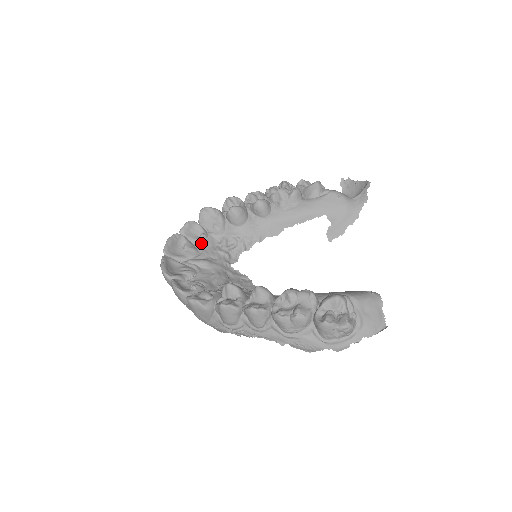
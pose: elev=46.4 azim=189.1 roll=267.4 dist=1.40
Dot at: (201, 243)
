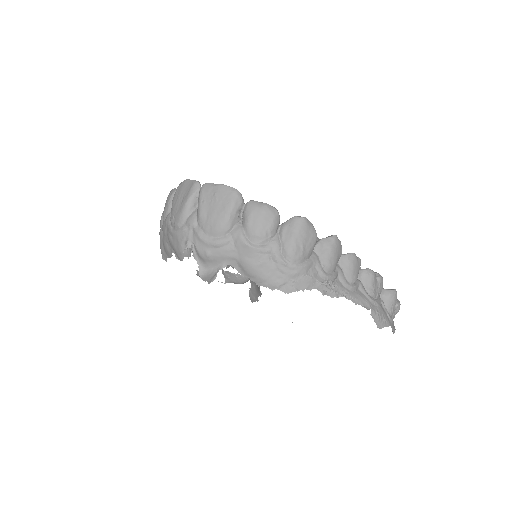
Dot at: occluded
